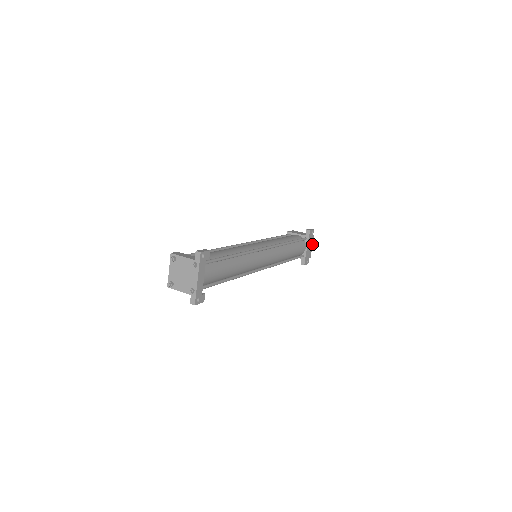
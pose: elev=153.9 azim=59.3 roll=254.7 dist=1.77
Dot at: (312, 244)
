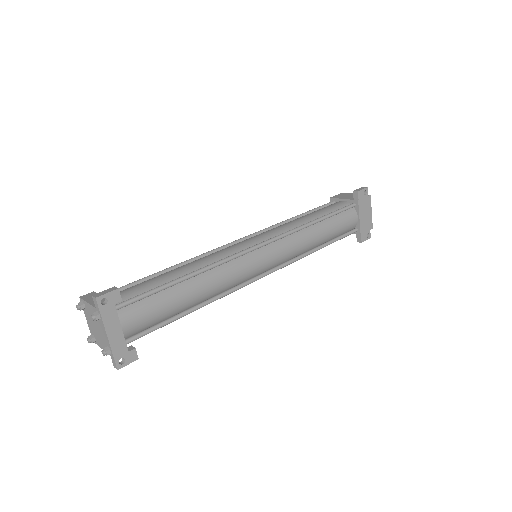
Dot at: (370, 209)
